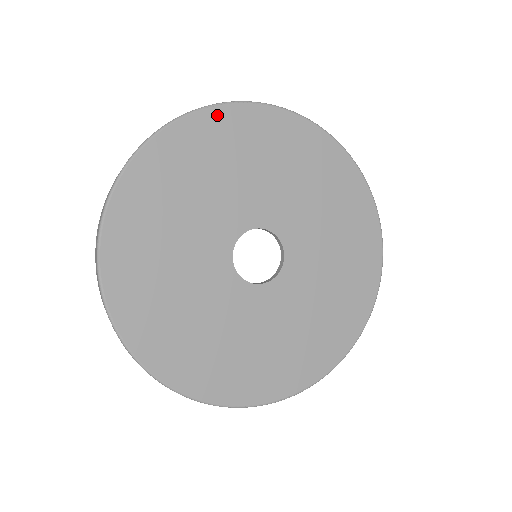
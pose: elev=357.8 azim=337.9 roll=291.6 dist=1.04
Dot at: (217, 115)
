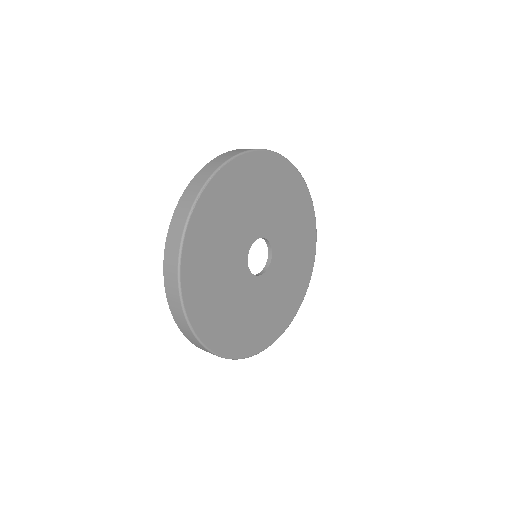
Dot at: (202, 204)
